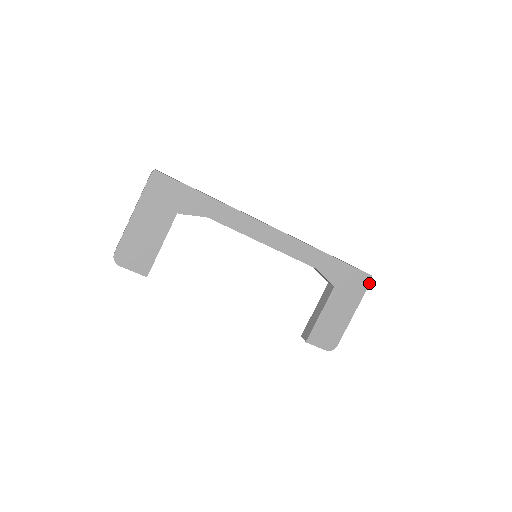
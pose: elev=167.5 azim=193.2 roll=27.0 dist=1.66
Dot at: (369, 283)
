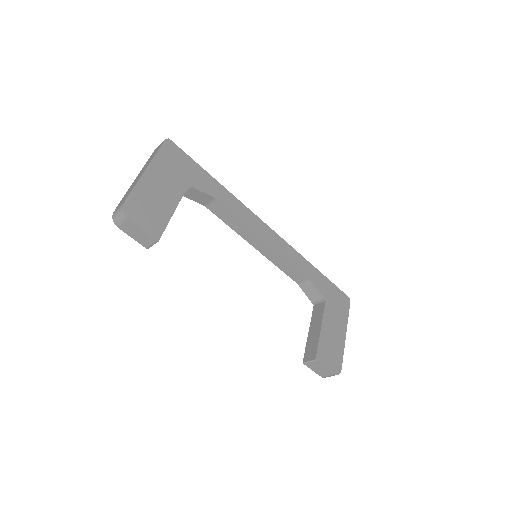
Dot at: (349, 304)
